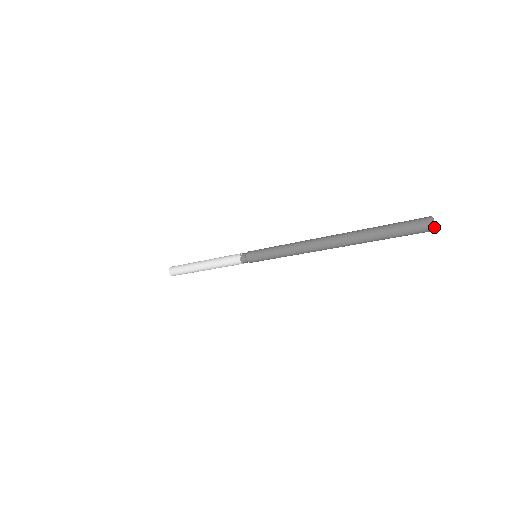
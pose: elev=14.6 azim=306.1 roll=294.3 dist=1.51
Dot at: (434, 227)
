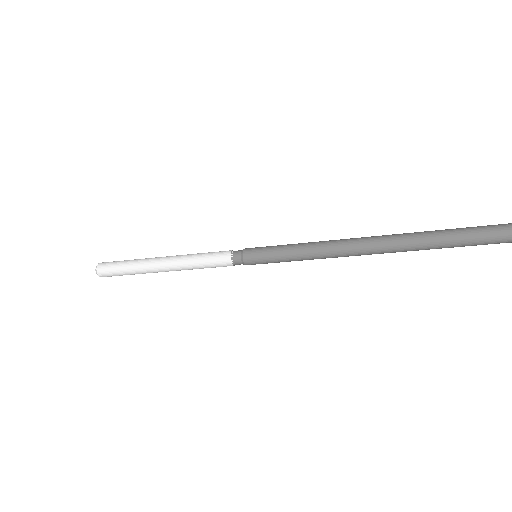
Dot at: out of frame
